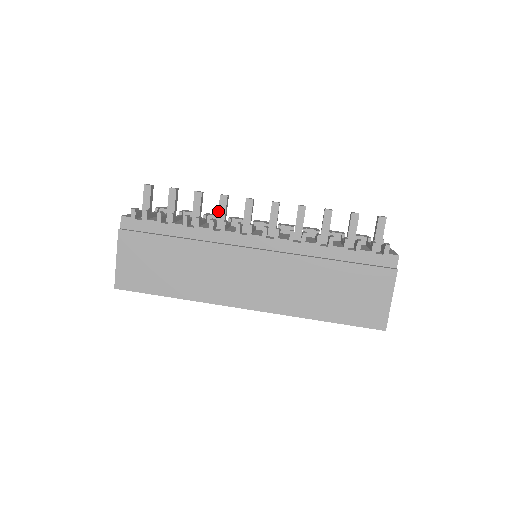
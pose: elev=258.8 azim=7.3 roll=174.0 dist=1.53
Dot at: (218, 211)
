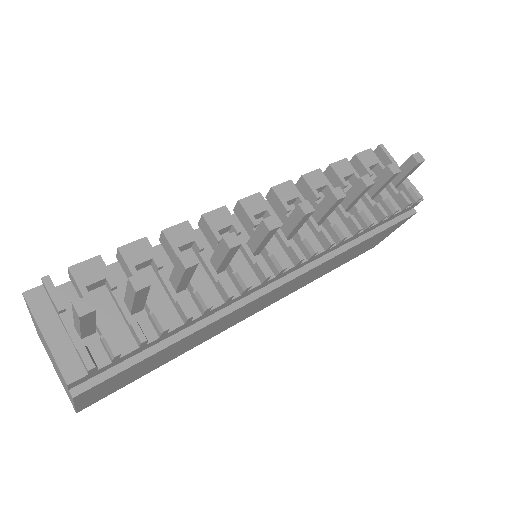
Dot at: (222, 262)
